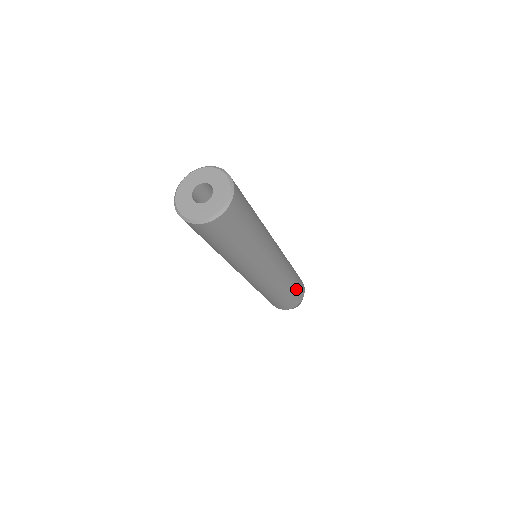
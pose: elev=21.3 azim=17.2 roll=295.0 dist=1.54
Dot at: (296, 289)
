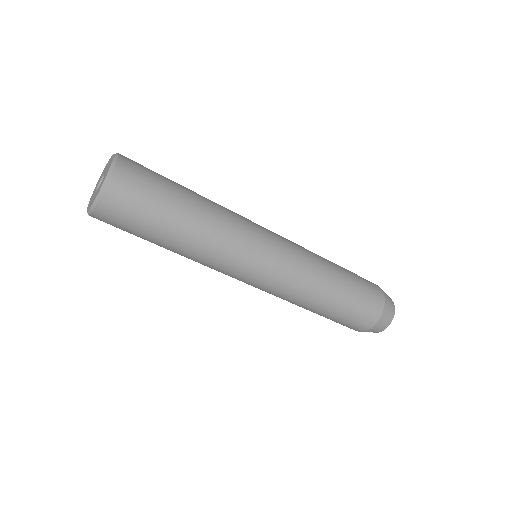
Dot at: (347, 307)
